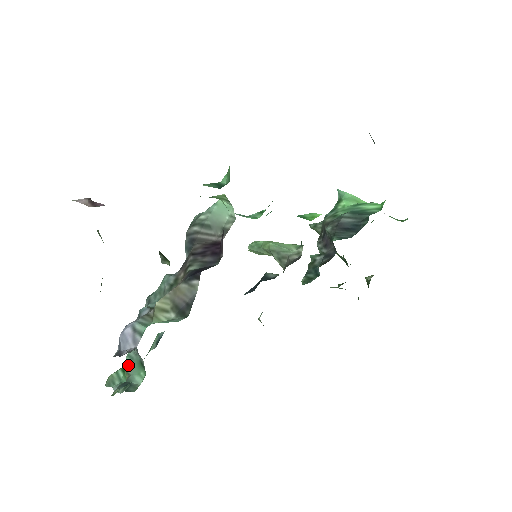
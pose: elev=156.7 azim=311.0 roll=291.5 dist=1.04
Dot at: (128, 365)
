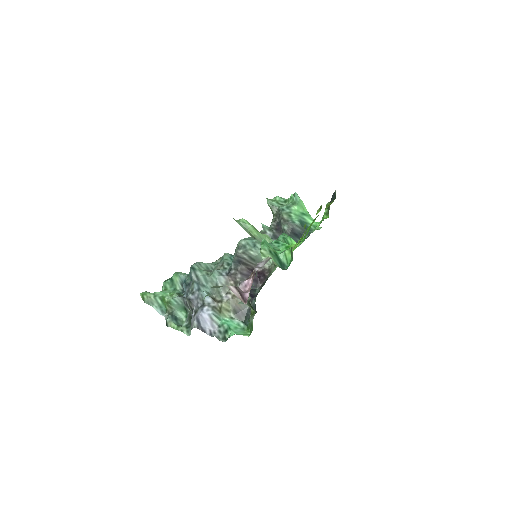
Dot at: (173, 305)
